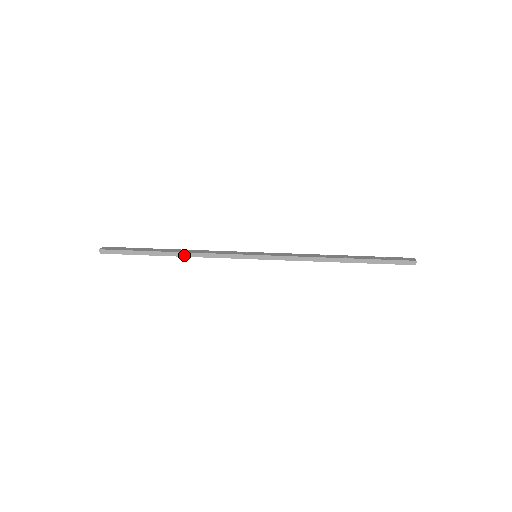
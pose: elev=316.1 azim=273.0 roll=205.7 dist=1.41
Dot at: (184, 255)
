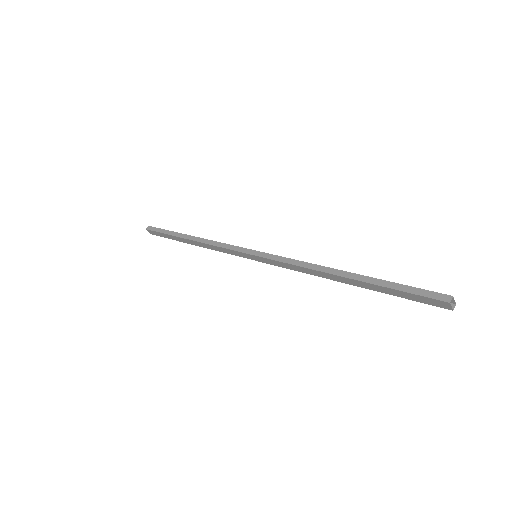
Dot at: (198, 240)
